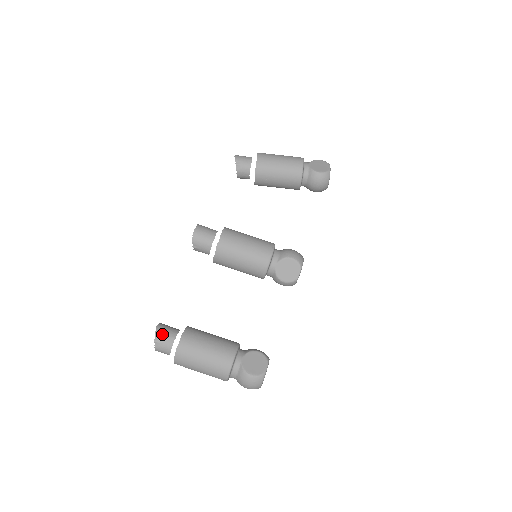
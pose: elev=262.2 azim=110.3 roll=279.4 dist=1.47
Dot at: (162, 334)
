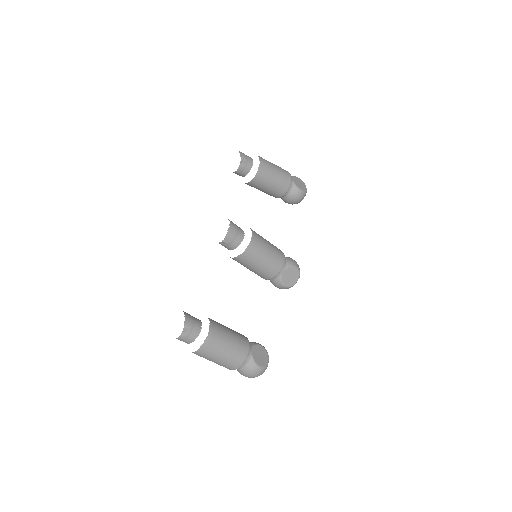
Dot at: (190, 323)
